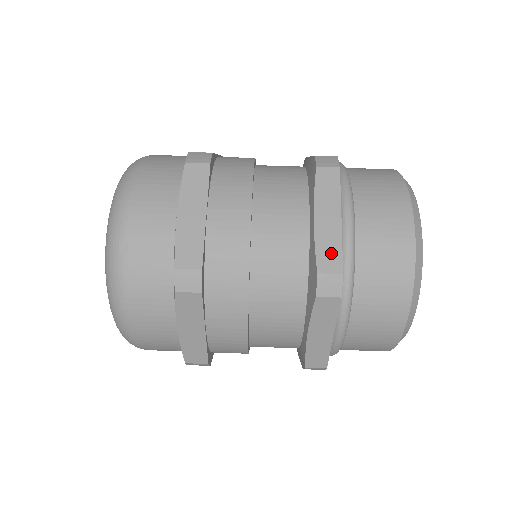
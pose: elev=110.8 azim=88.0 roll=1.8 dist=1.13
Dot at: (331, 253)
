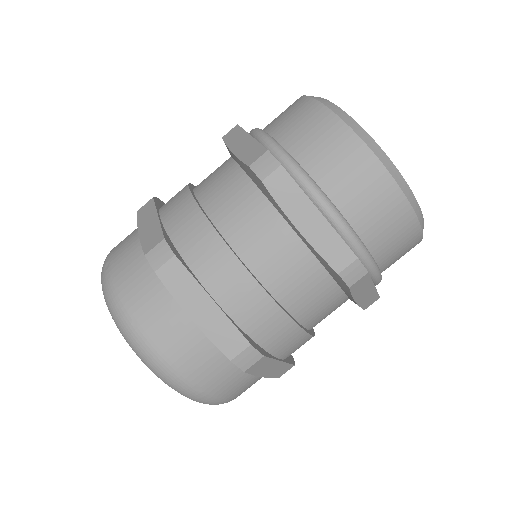
Dot at: (371, 300)
